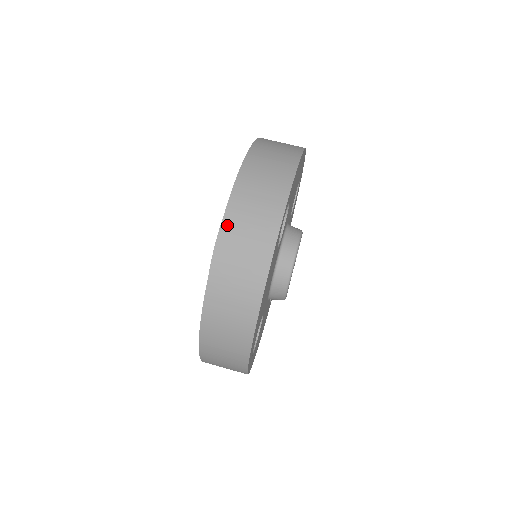
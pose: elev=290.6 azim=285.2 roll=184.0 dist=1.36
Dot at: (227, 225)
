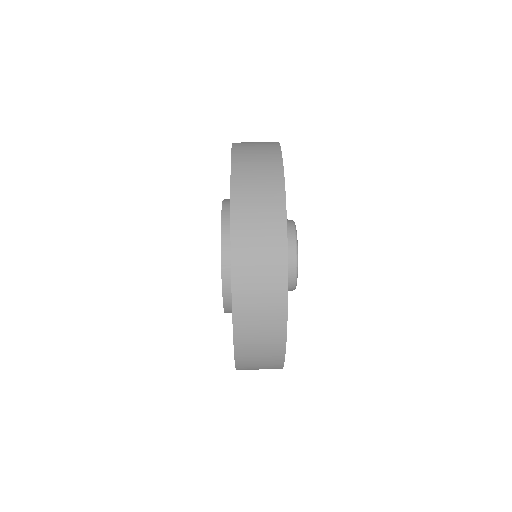
Dot at: (237, 144)
